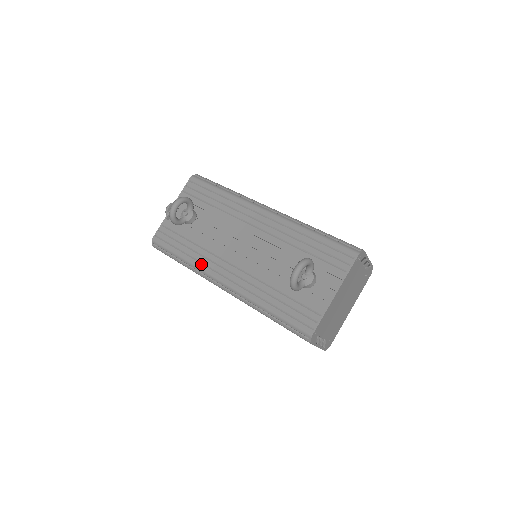
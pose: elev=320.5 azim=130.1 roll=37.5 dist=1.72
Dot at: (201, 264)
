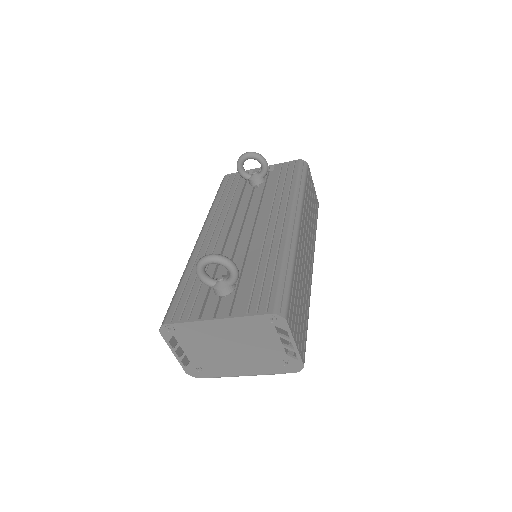
Dot at: (213, 213)
